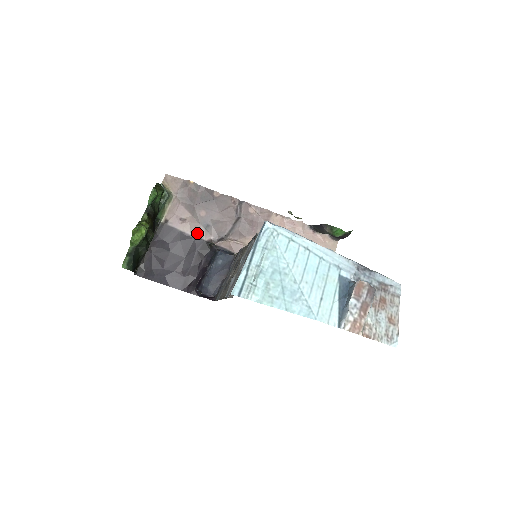
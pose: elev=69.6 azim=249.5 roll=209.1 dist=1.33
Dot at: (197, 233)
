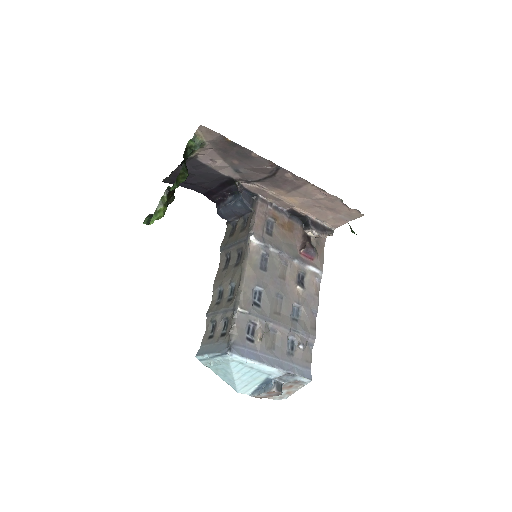
Dot at: (226, 172)
